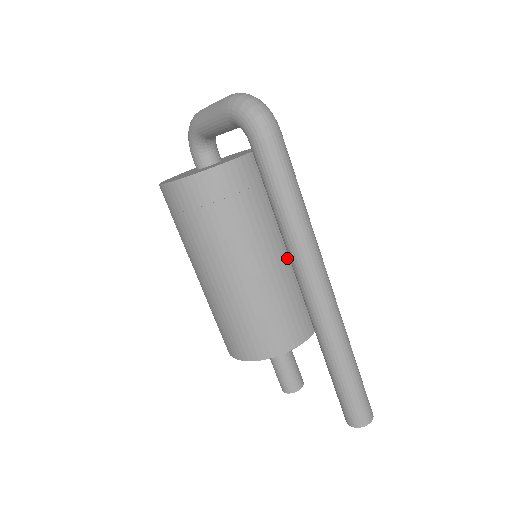
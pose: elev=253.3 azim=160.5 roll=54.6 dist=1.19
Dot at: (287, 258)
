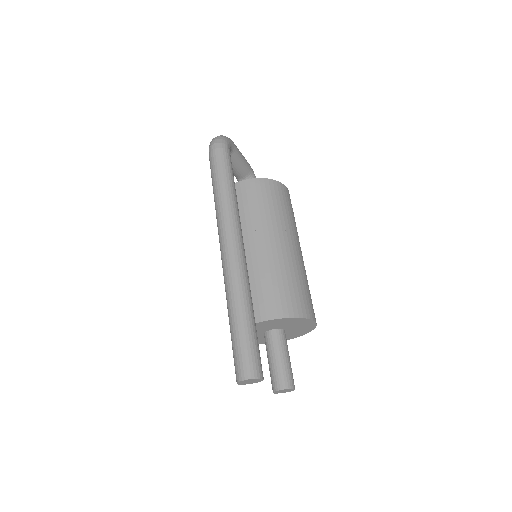
Dot at: (263, 251)
